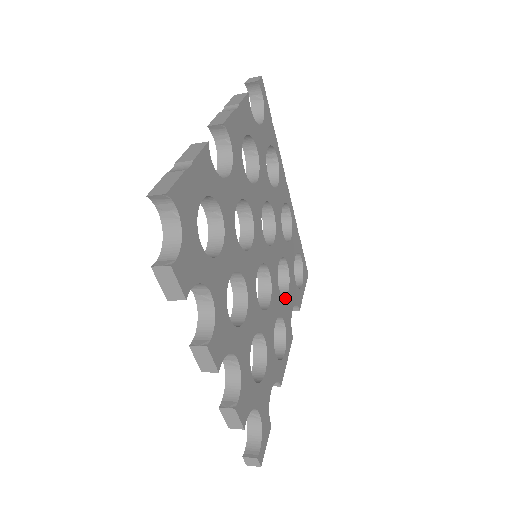
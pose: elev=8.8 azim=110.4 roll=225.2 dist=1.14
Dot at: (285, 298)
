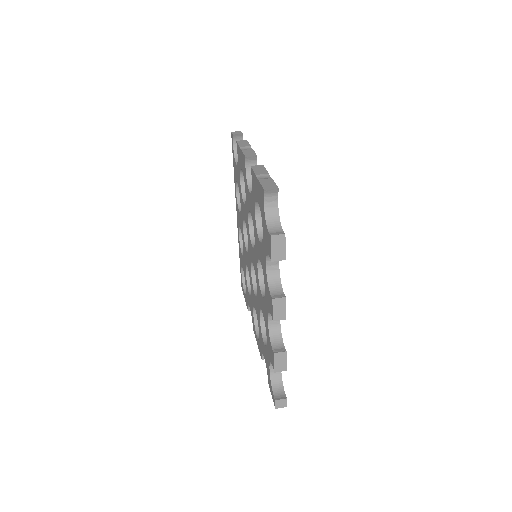
Dot at: occluded
